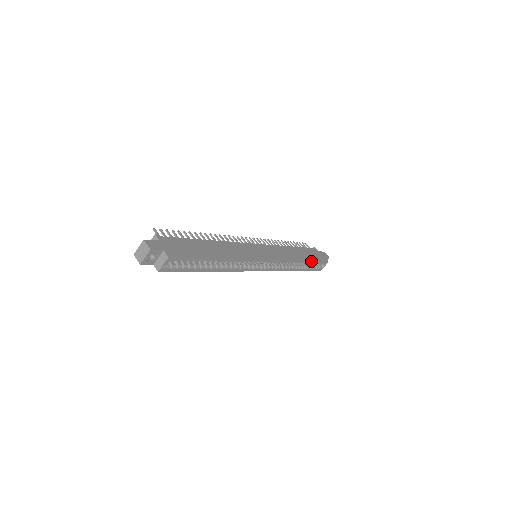
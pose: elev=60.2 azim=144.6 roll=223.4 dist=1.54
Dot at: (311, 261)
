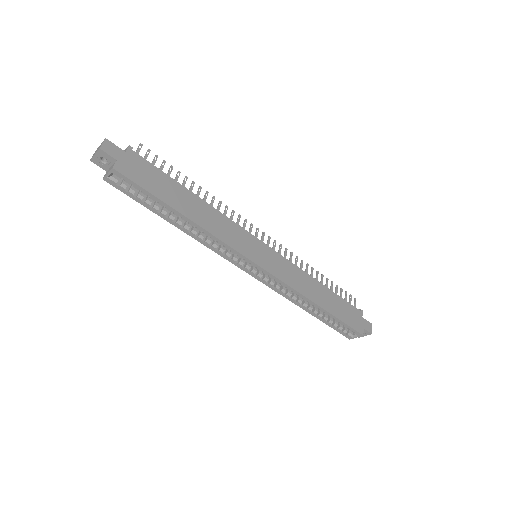
Dot at: (332, 314)
